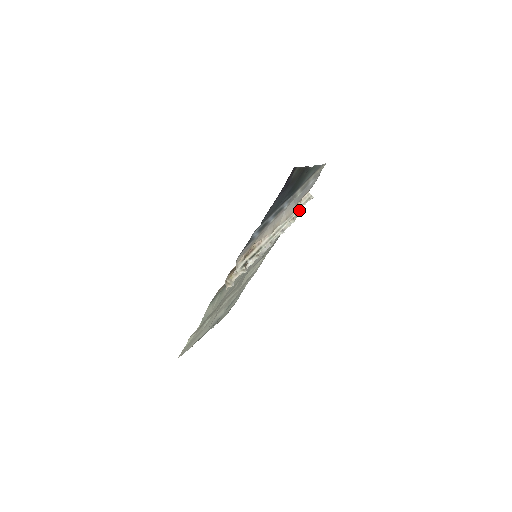
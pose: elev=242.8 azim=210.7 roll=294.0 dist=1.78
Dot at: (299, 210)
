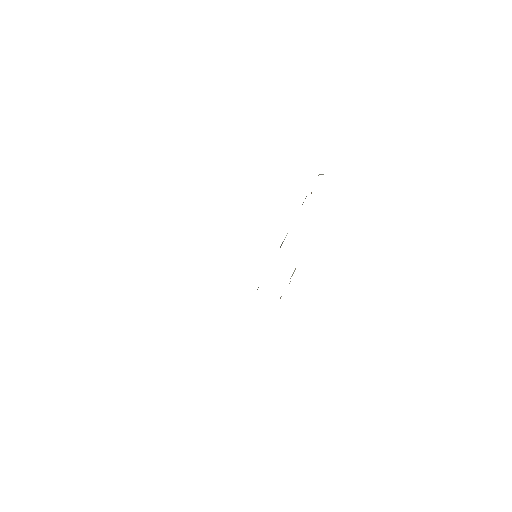
Dot at: occluded
